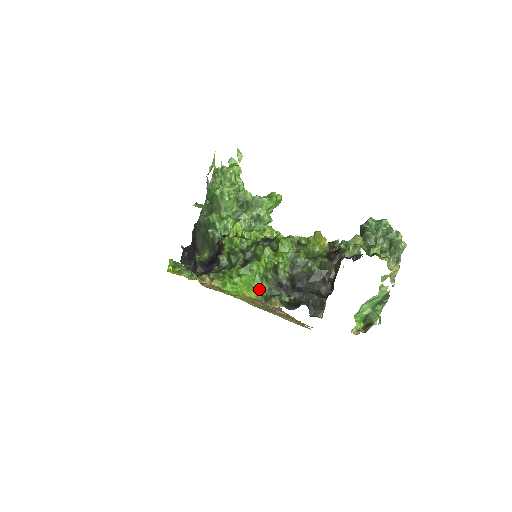
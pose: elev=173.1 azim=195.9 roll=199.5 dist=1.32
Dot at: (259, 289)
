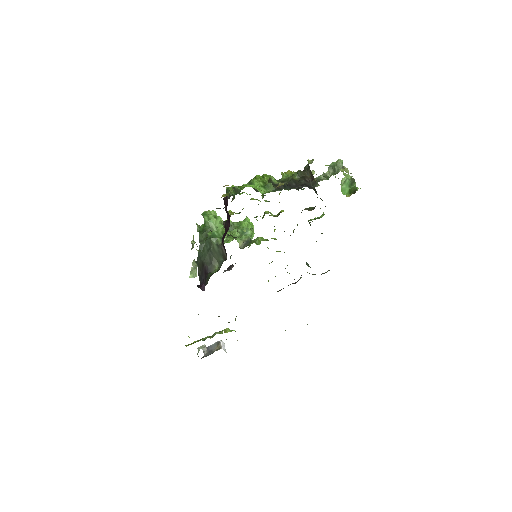
Dot at: occluded
